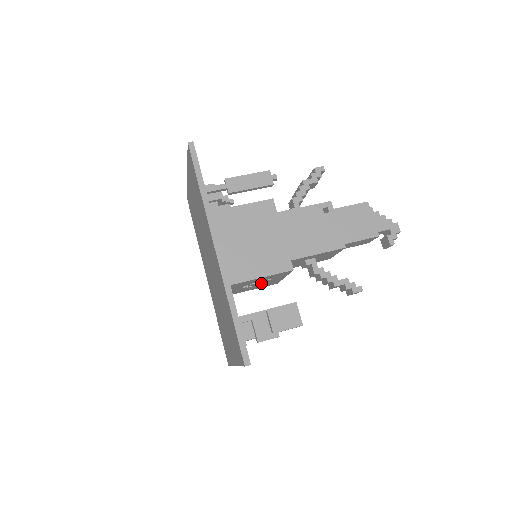
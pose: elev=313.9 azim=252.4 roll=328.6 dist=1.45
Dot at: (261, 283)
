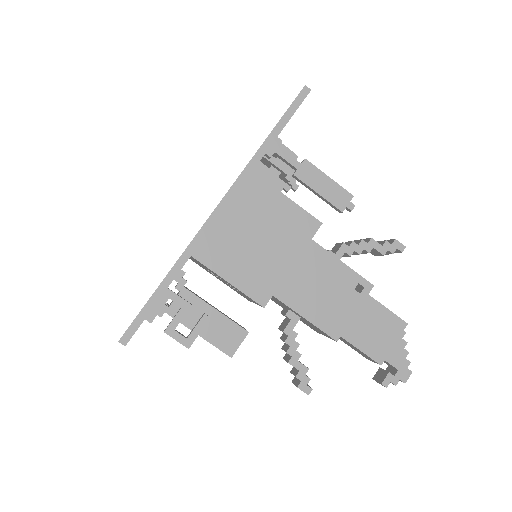
Dot at: occluded
